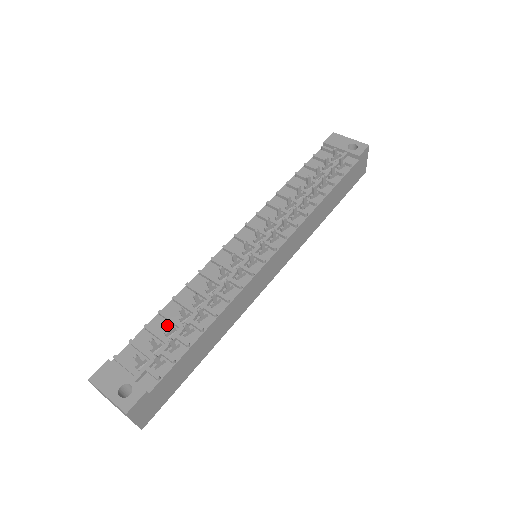
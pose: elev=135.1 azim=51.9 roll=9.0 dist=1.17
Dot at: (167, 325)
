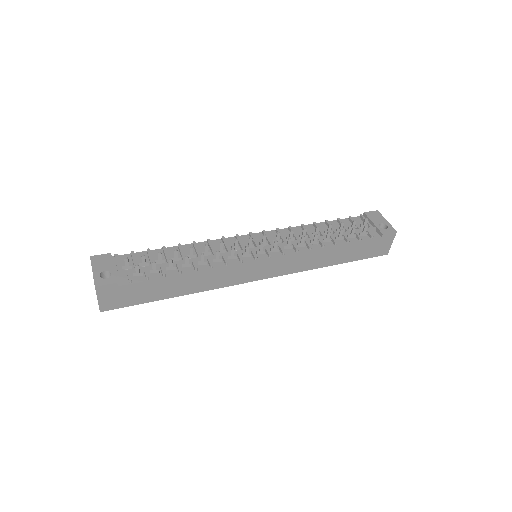
Dot at: (160, 253)
